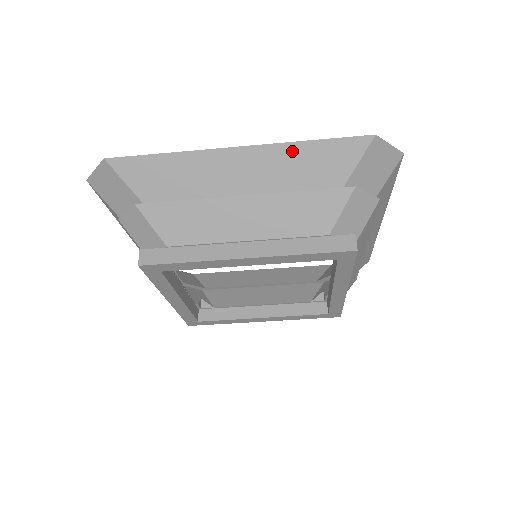
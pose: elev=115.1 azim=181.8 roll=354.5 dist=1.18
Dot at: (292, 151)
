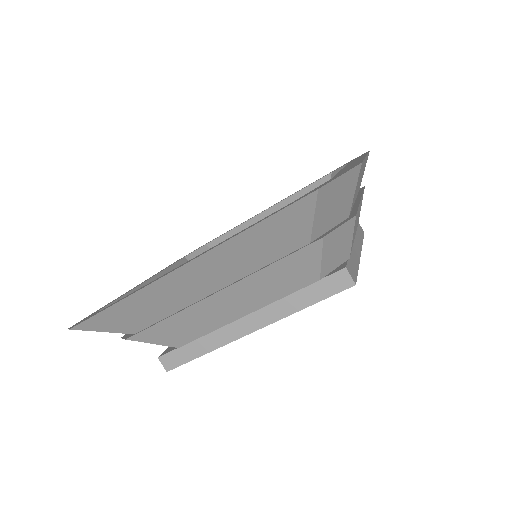
Dot at: (236, 244)
